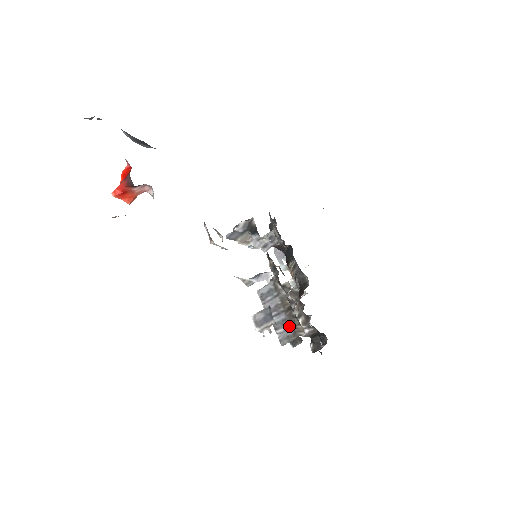
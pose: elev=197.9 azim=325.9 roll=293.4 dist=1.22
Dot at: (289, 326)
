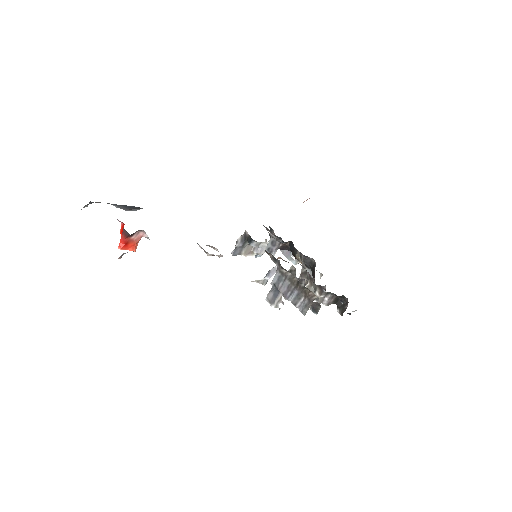
Dot at: (303, 297)
